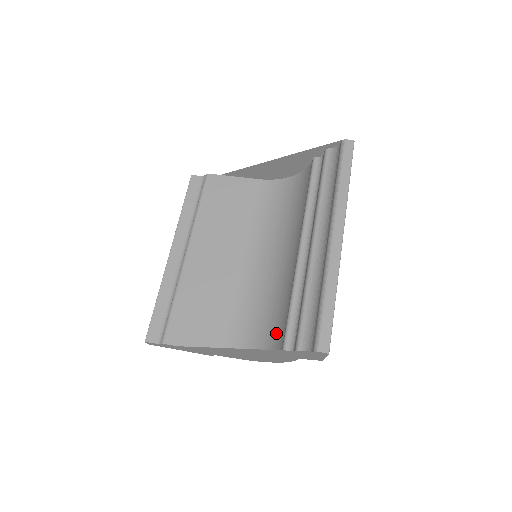
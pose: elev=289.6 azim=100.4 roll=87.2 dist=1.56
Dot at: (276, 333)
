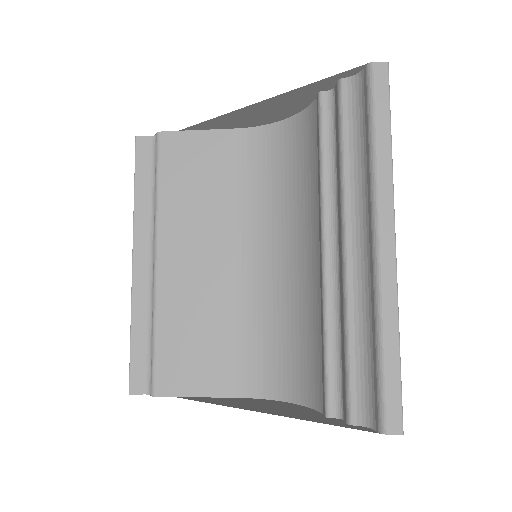
Dot at: (307, 372)
